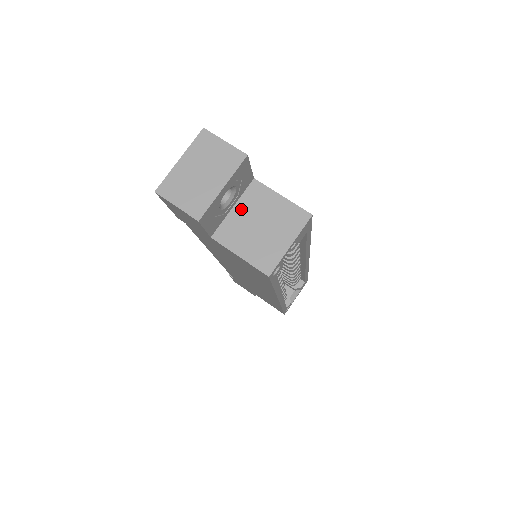
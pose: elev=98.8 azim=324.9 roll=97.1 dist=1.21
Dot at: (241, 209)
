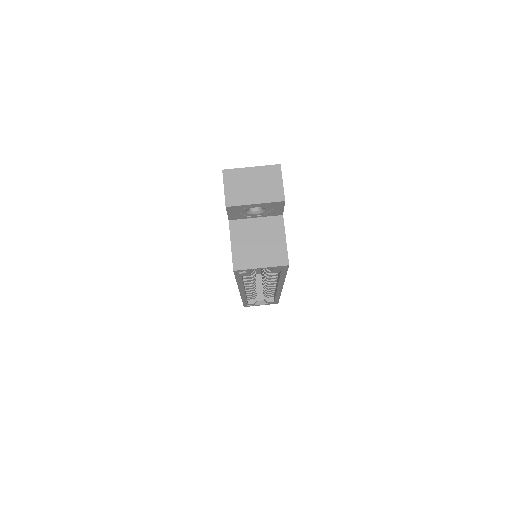
Dot at: (259, 223)
